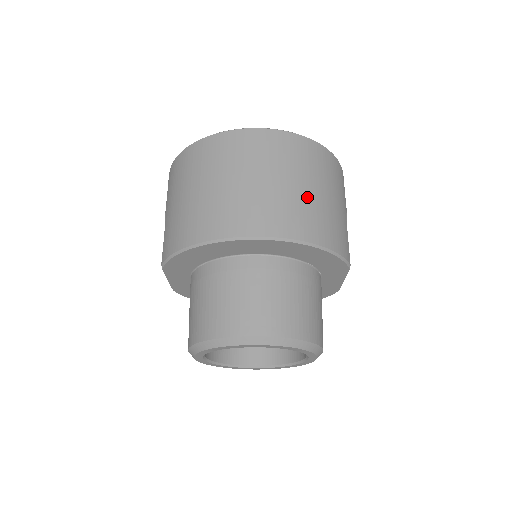
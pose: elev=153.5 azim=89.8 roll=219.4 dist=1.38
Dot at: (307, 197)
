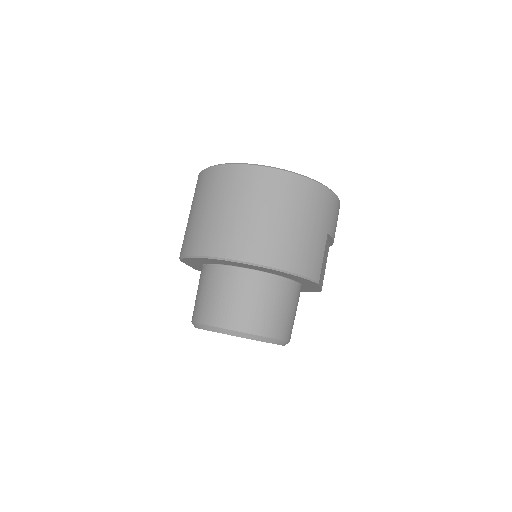
Dot at: (284, 230)
